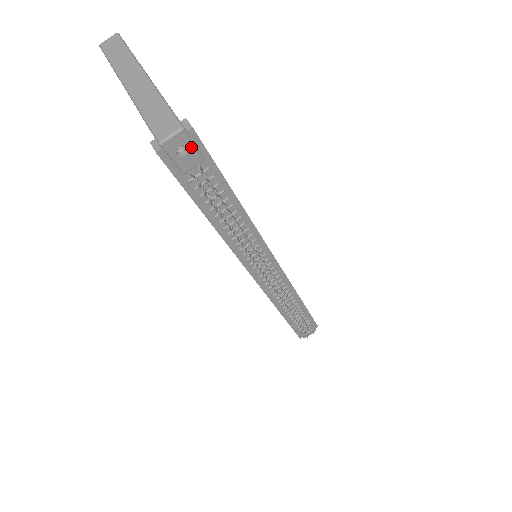
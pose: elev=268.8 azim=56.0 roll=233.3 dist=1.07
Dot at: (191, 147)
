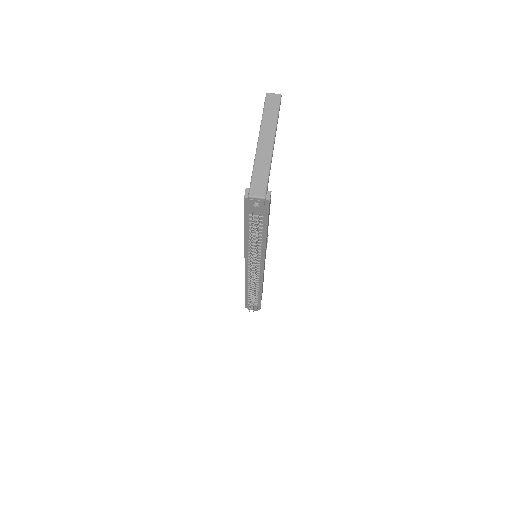
Dot at: (262, 206)
